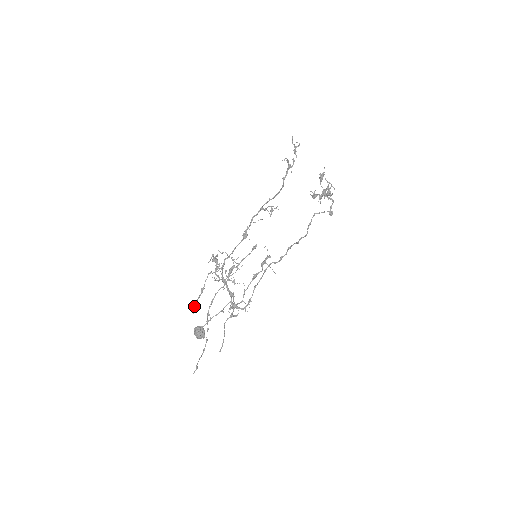
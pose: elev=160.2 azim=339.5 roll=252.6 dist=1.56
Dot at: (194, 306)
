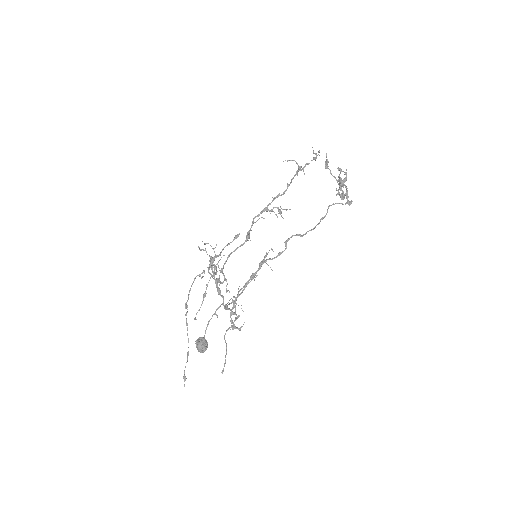
Dot at: occluded
